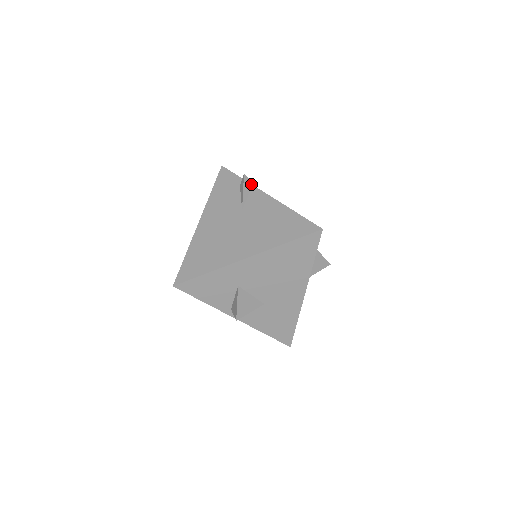
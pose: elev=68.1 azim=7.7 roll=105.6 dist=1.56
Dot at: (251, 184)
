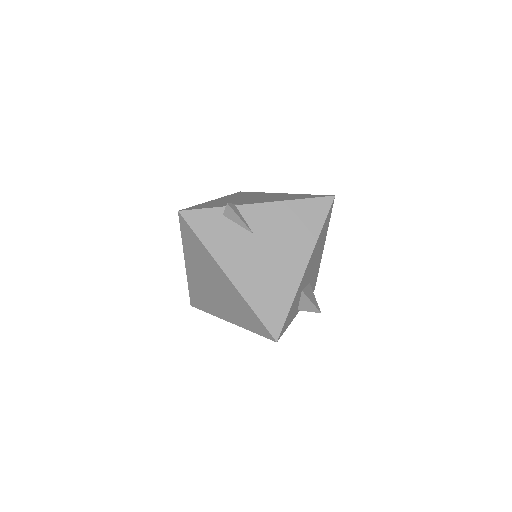
Dot at: (234, 206)
